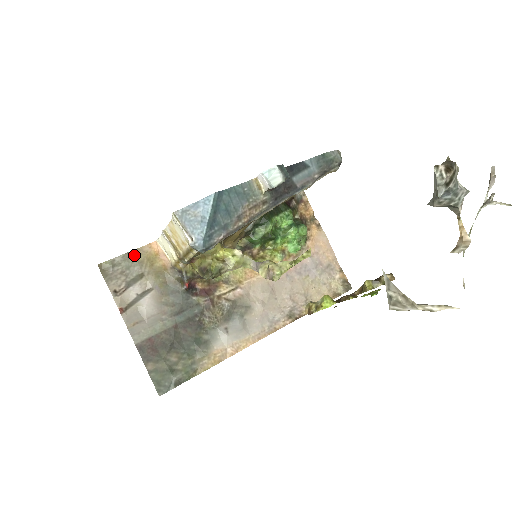
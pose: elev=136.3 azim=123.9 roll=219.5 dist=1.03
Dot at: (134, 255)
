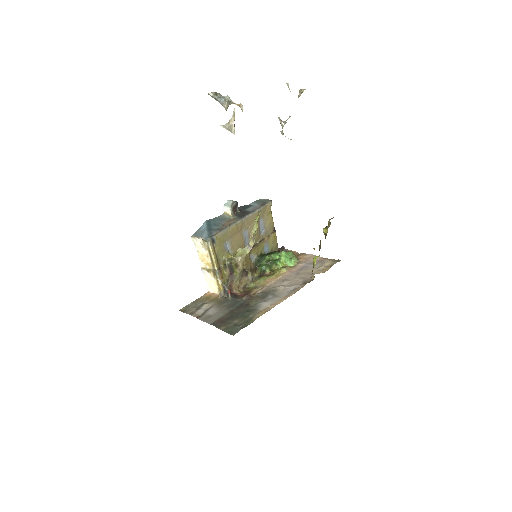
Dot at: (198, 300)
